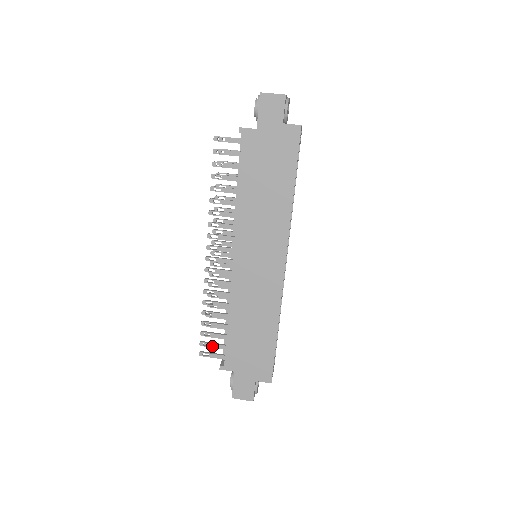
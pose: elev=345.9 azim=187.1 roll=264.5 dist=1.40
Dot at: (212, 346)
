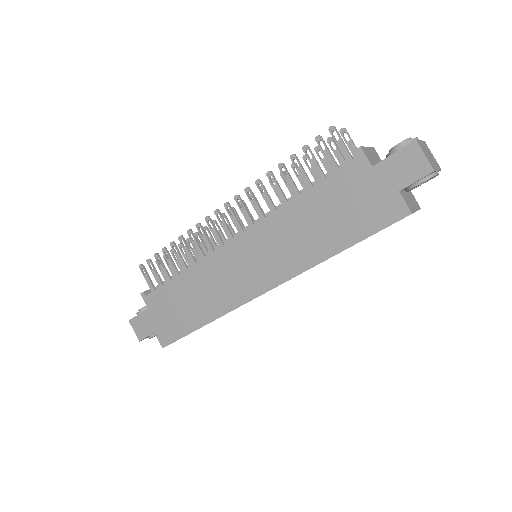
Dot at: (153, 272)
